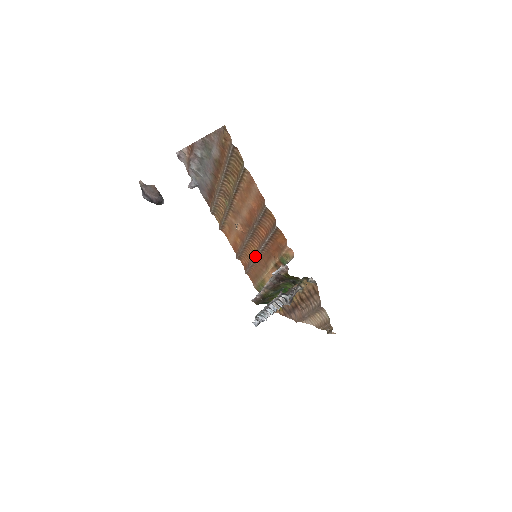
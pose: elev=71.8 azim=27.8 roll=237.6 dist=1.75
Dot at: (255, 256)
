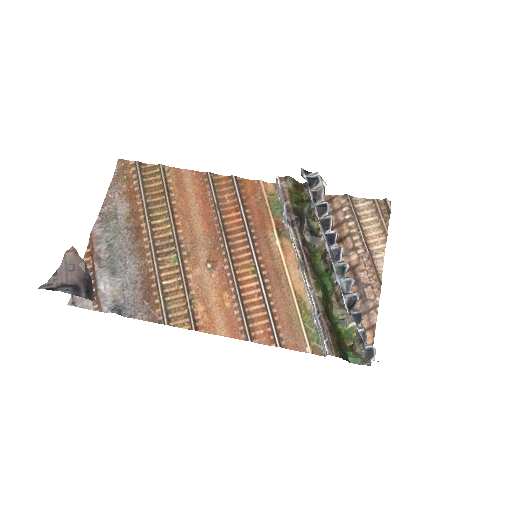
Dot at: (257, 270)
